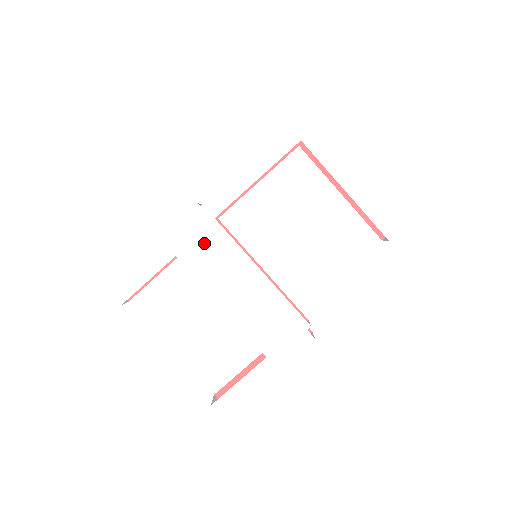
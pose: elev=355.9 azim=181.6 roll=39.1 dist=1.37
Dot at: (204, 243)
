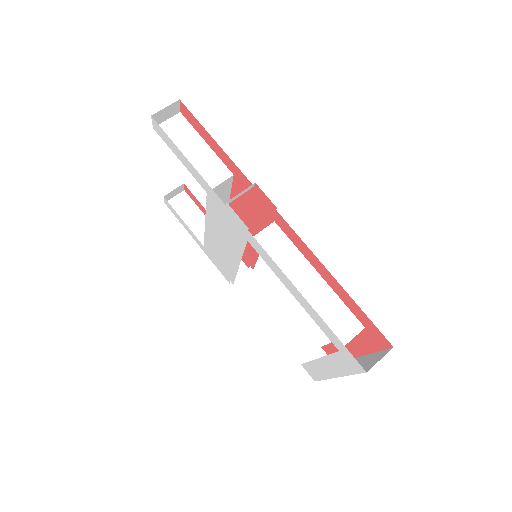
Dot at: (228, 224)
